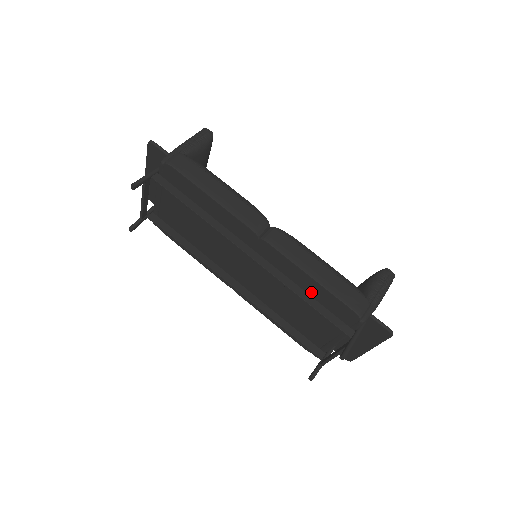
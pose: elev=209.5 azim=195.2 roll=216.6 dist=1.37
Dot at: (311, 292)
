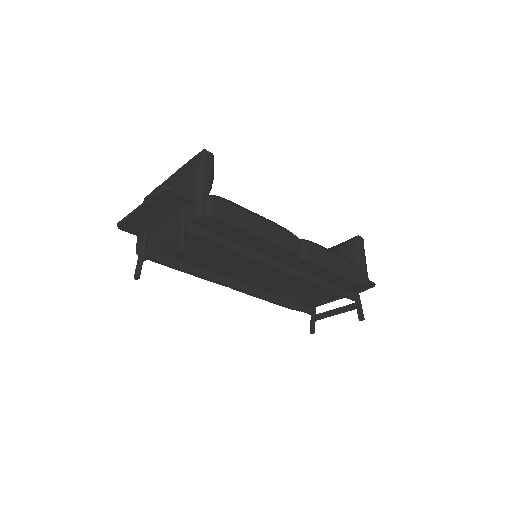
Dot at: (331, 281)
